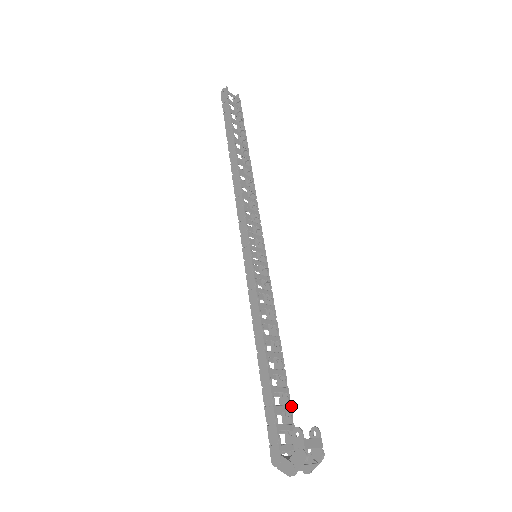
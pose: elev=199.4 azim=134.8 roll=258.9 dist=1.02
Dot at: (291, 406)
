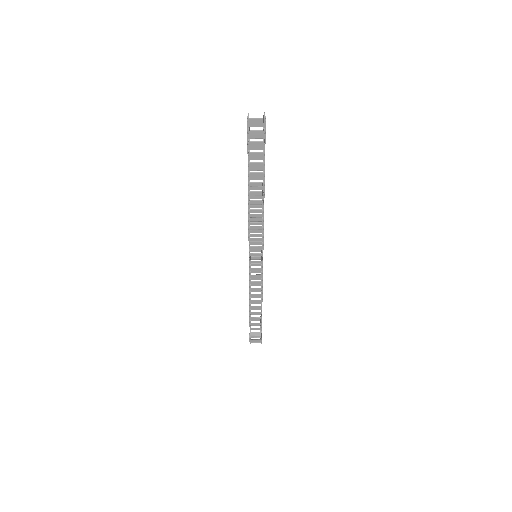
Dot at: occluded
